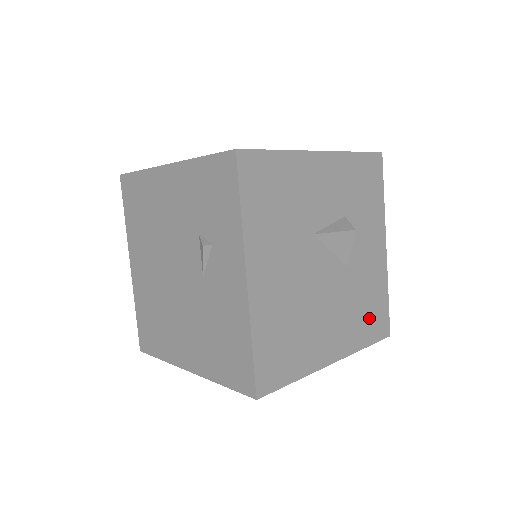
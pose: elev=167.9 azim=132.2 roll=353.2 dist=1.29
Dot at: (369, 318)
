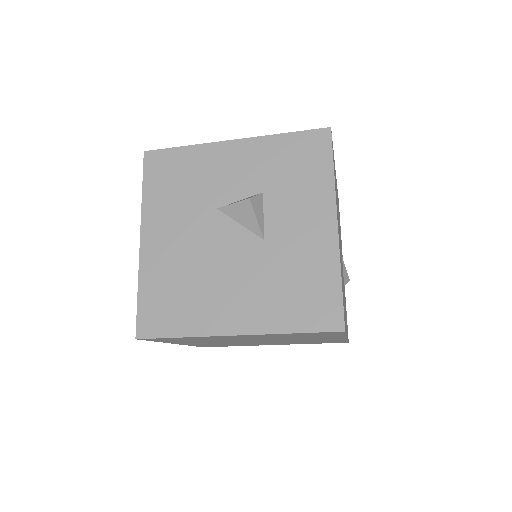
Dot at: (300, 300)
